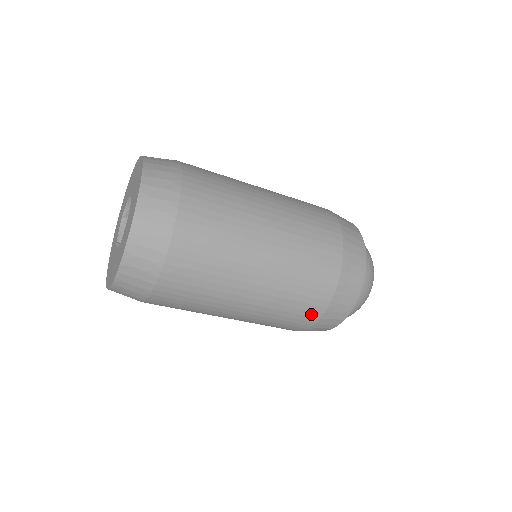
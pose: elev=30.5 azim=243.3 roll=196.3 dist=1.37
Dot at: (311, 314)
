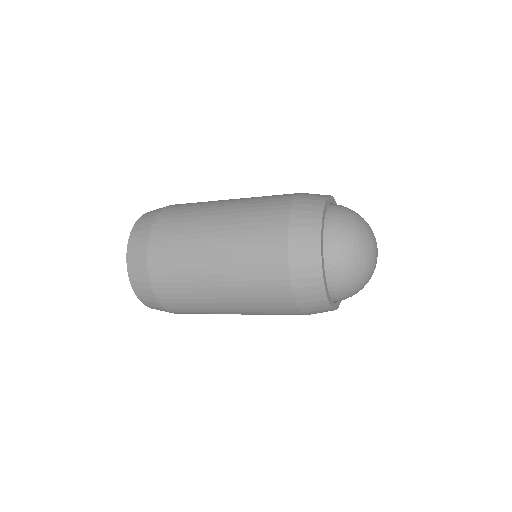
Dot at: (279, 276)
